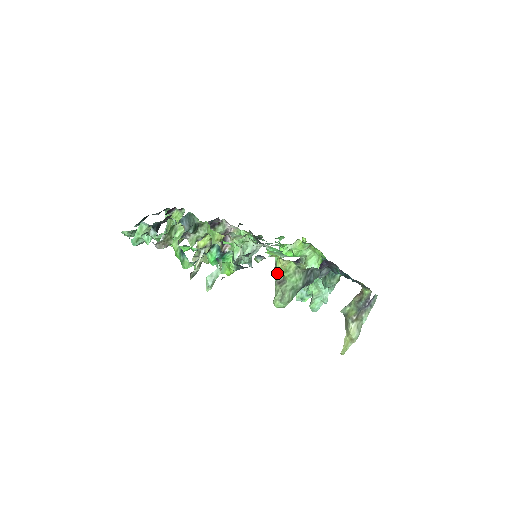
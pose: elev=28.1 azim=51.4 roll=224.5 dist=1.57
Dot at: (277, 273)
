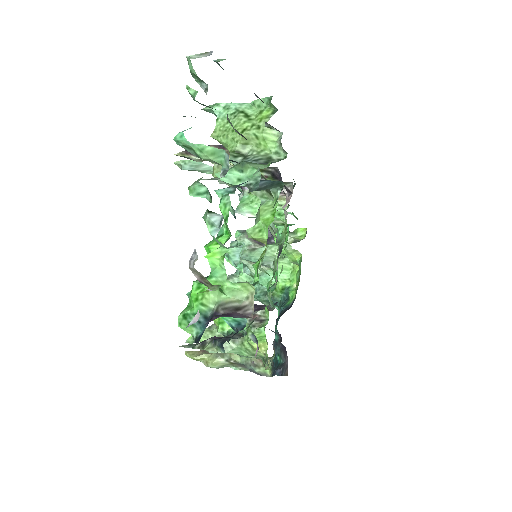
Dot at: occluded
